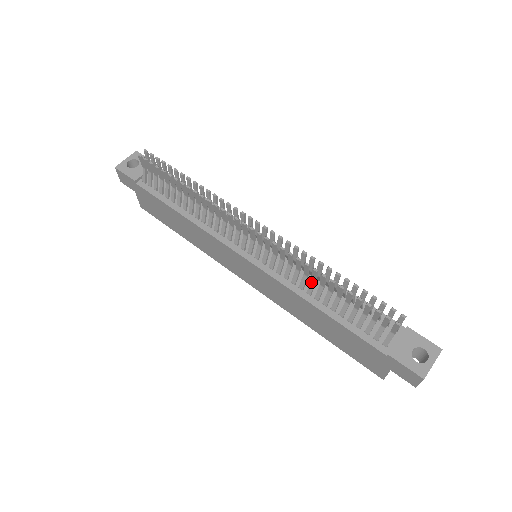
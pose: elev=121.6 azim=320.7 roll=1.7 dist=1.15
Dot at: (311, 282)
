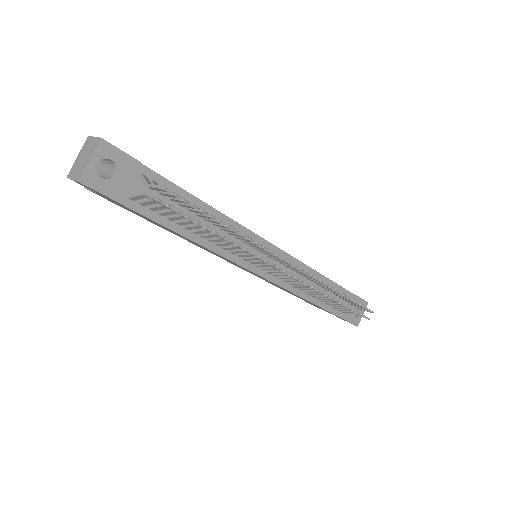
Dot at: (315, 292)
